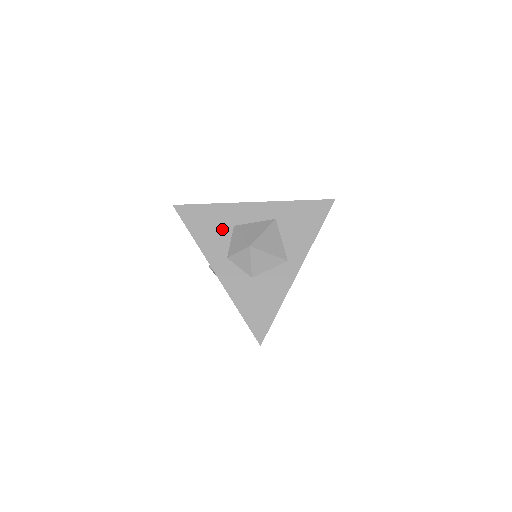
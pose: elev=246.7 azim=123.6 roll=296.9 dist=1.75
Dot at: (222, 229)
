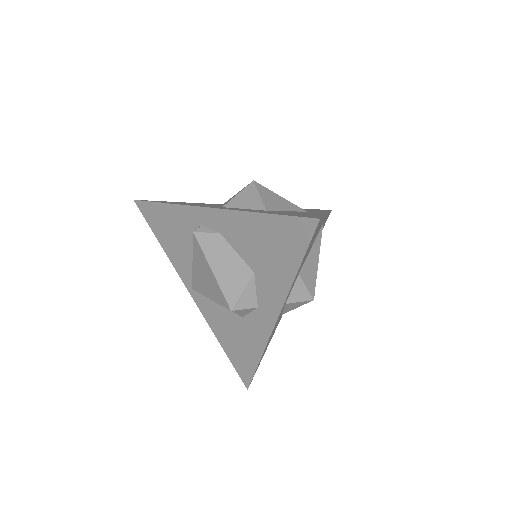
Dot at: occluded
